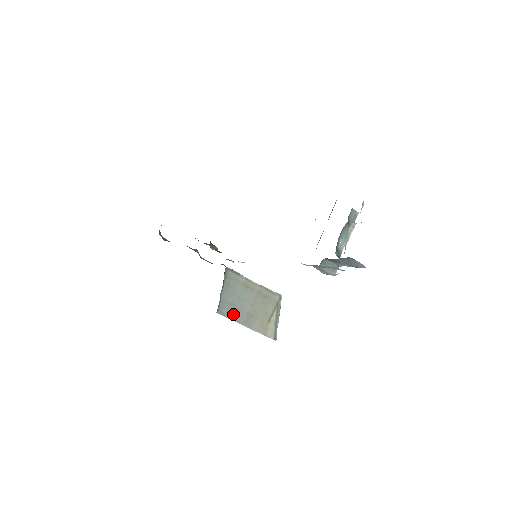
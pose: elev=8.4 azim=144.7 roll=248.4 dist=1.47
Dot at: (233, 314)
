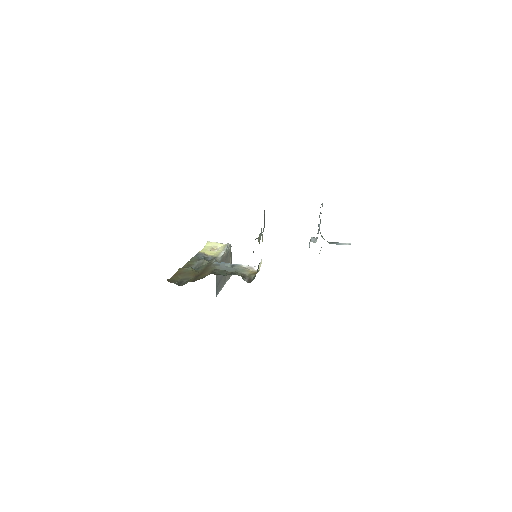
Dot at: (220, 287)
